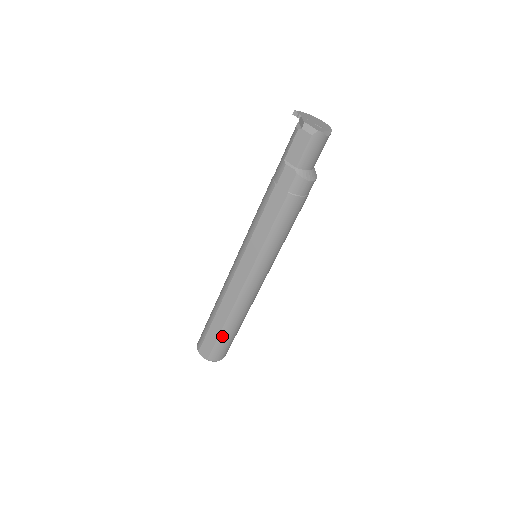
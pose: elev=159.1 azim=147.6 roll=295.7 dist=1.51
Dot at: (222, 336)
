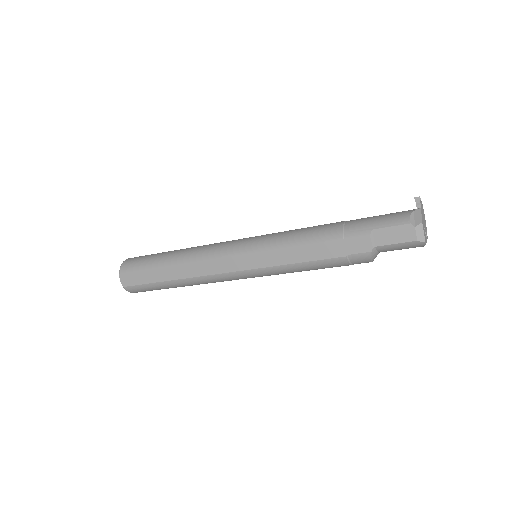
Dot at: (159, 284)
